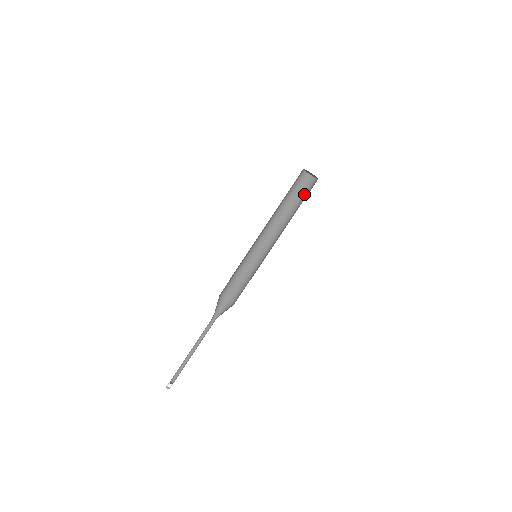
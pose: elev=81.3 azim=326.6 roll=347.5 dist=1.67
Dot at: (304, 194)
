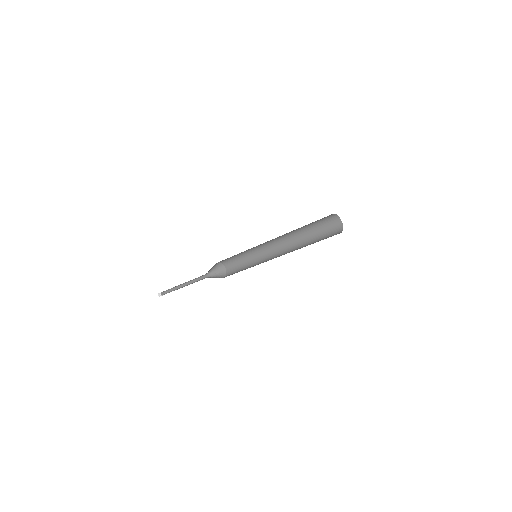
Dot at: (324, 231)
